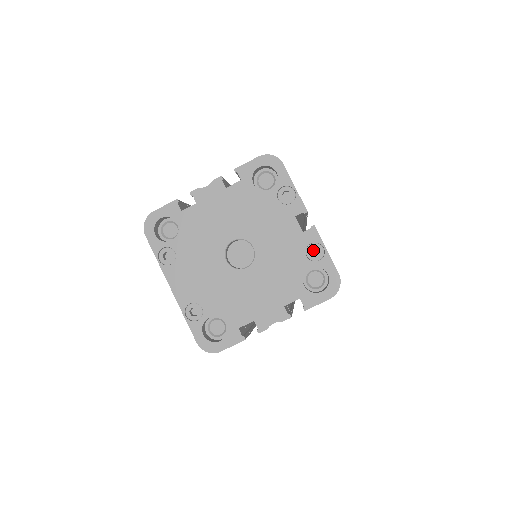
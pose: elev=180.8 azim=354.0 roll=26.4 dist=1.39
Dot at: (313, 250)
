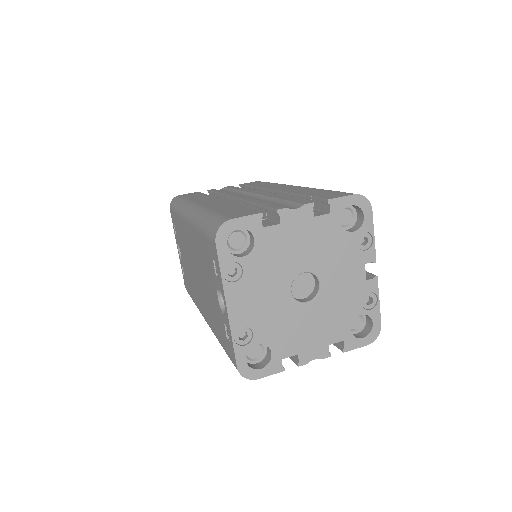
Dot at: (365, 297)
